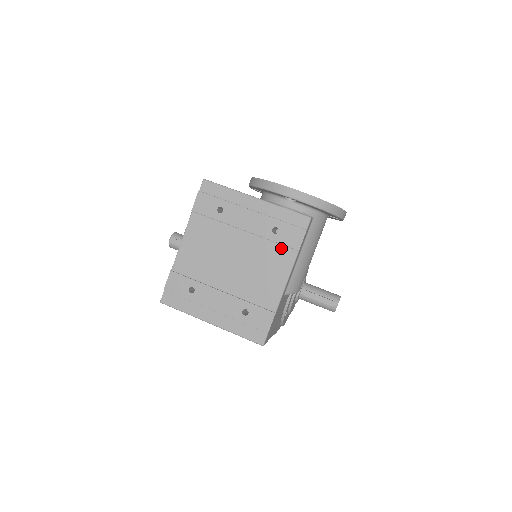
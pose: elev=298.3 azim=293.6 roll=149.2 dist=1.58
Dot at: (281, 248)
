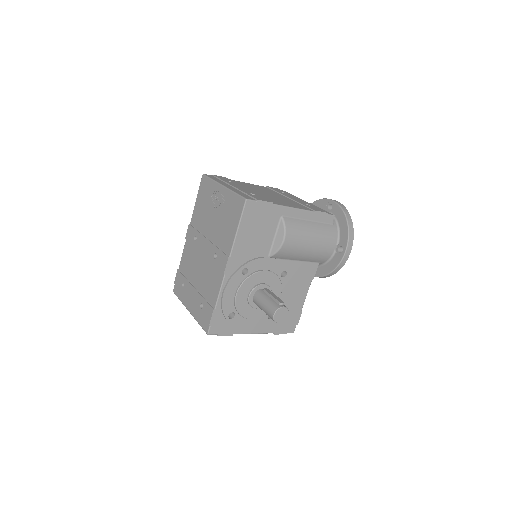
Dot at: (305, 207)
